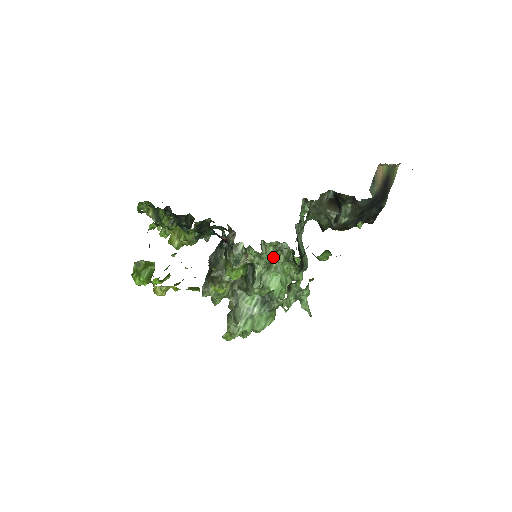
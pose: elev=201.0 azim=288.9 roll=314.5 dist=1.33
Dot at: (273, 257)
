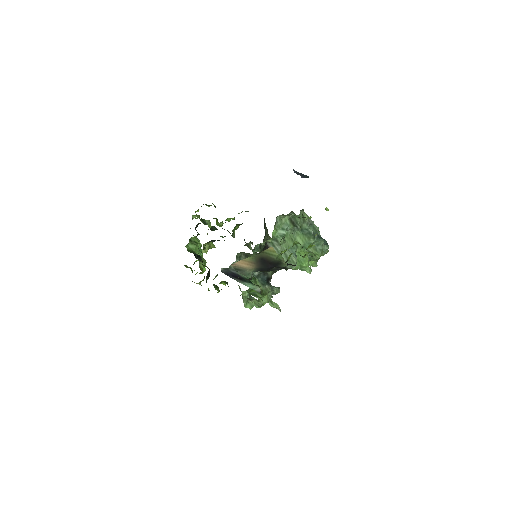
Dot at: occluded
